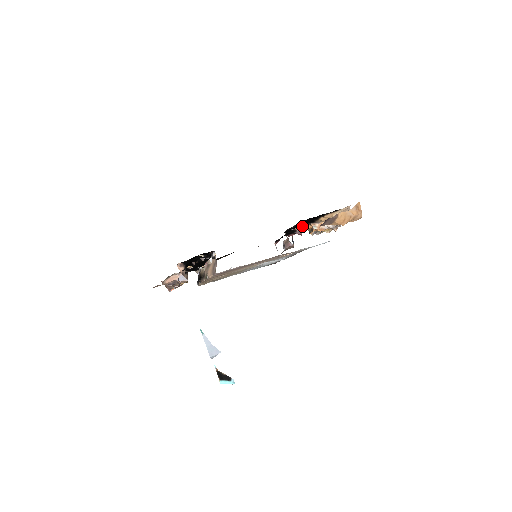
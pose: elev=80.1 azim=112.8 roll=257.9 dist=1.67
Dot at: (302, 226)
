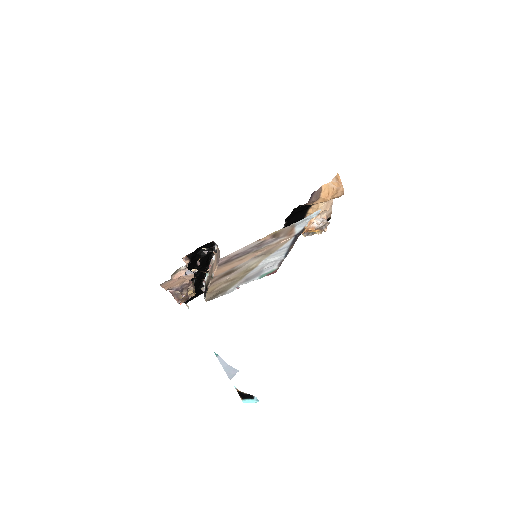
Dot at: occluded
